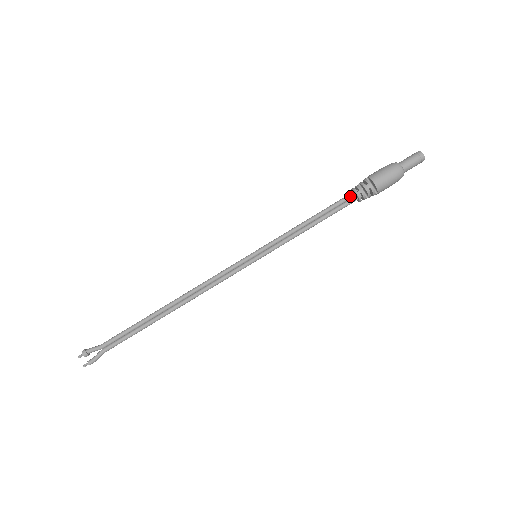
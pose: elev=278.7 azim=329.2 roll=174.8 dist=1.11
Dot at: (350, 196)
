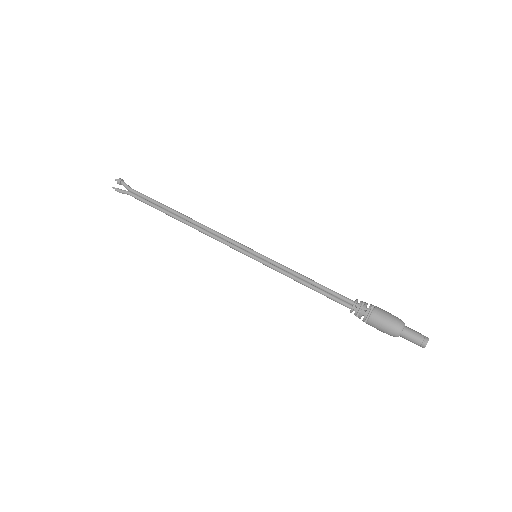
Dot at: (349, 302)
